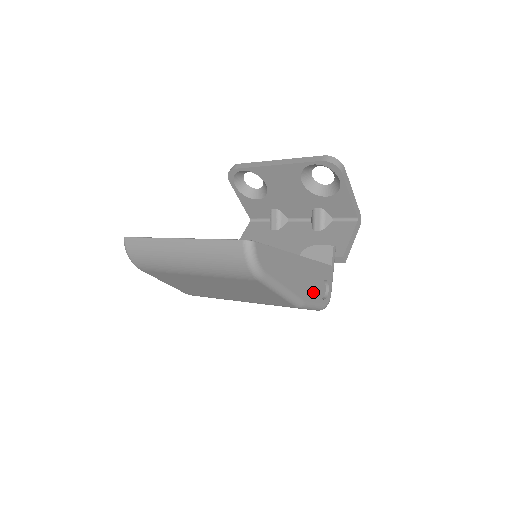
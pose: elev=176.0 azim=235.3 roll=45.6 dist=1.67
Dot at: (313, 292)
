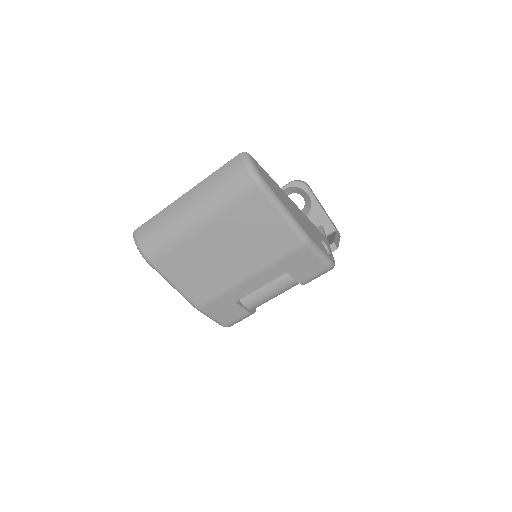
Dot at: (315, 238)
